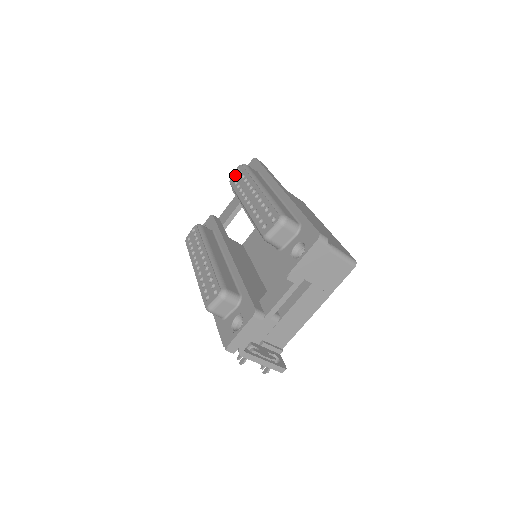
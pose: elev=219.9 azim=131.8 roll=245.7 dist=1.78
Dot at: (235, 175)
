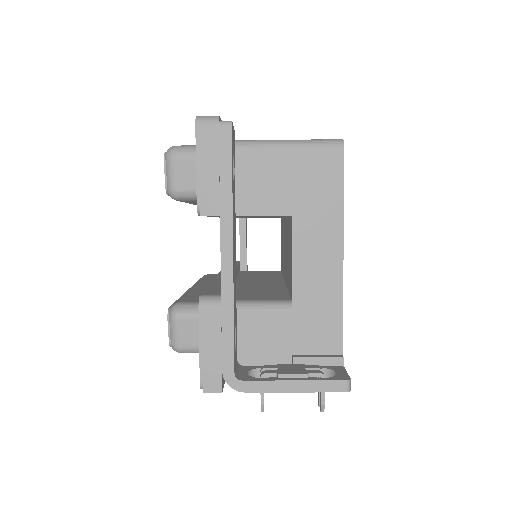
Dot at: occluded
